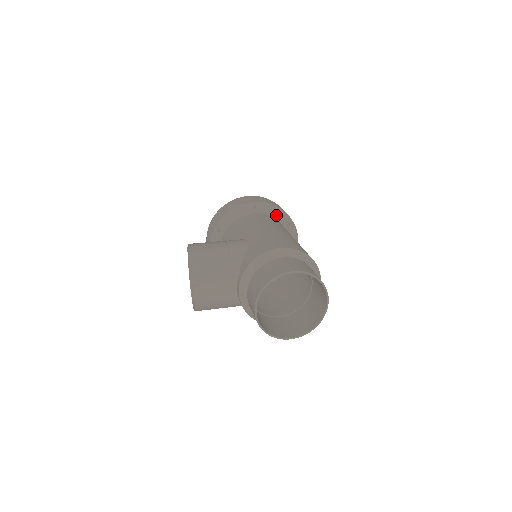
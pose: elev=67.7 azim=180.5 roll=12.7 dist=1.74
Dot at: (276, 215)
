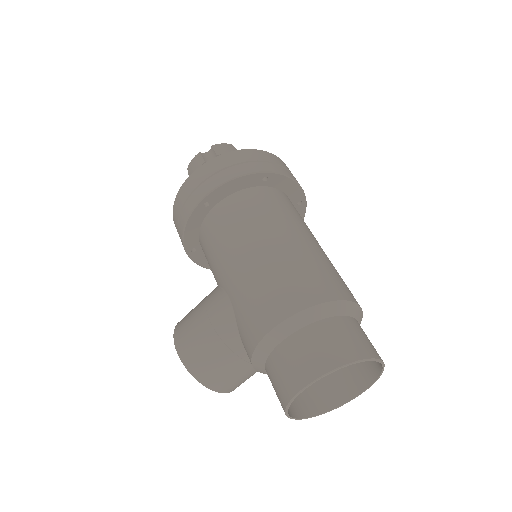
Dot at: (239, 186)
